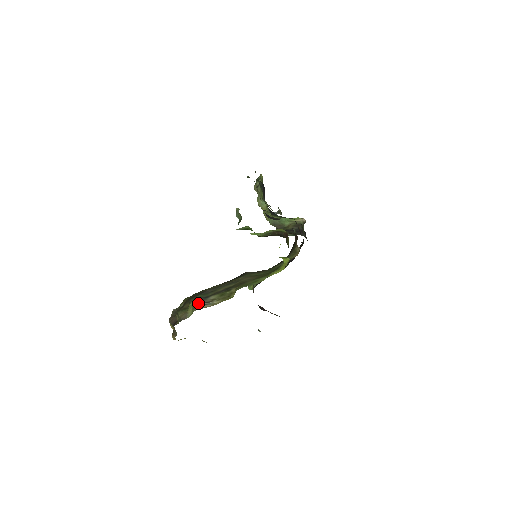
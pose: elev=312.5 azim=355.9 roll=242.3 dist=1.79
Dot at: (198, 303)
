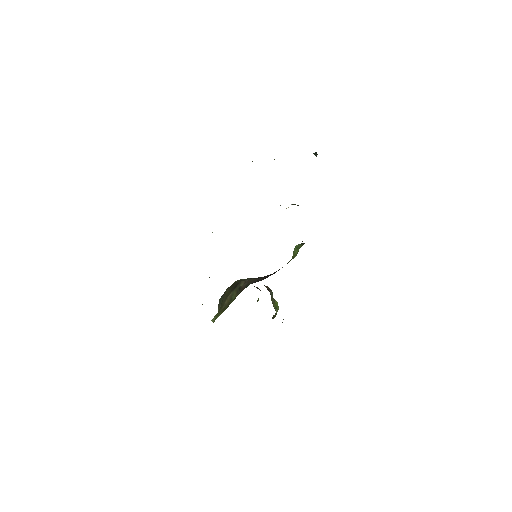
Dot at: (218, 307)
